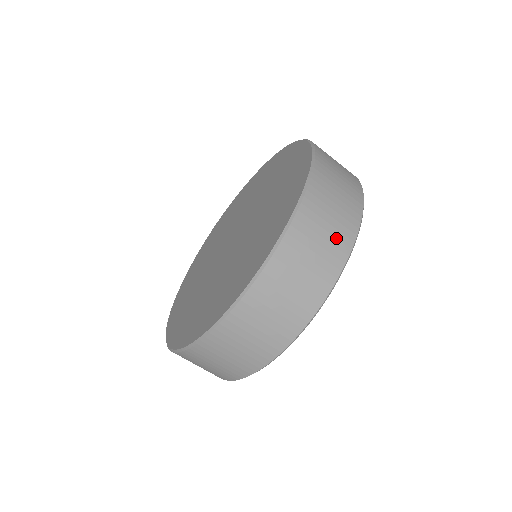
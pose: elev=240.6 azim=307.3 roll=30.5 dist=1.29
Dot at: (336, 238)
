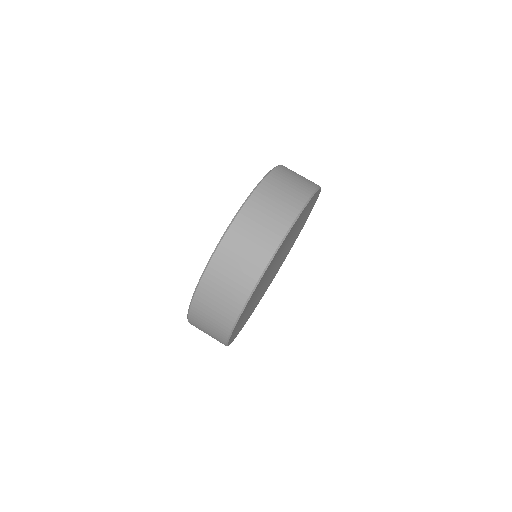
Dot at: occluded
